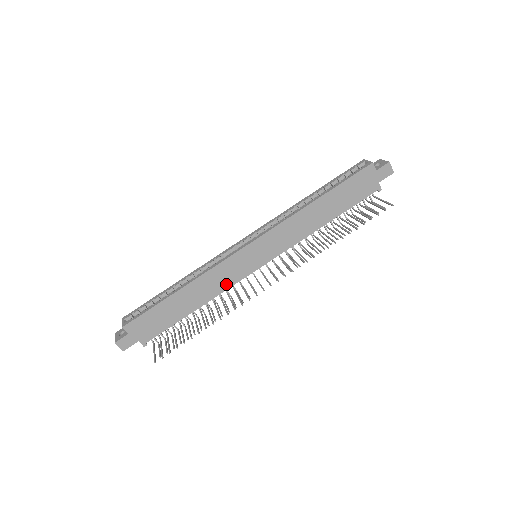
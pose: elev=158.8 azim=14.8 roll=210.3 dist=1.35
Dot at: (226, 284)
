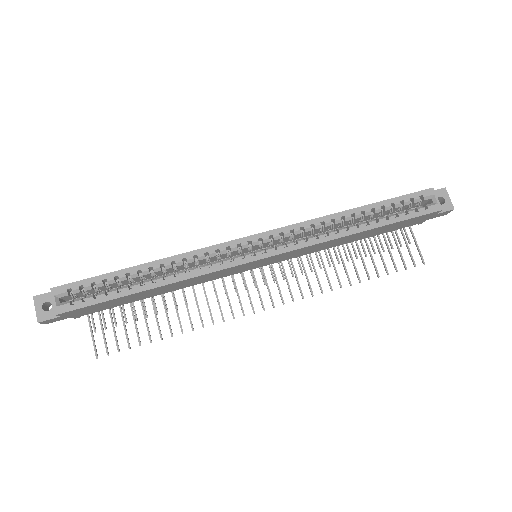
Dot at: (208, 280)
